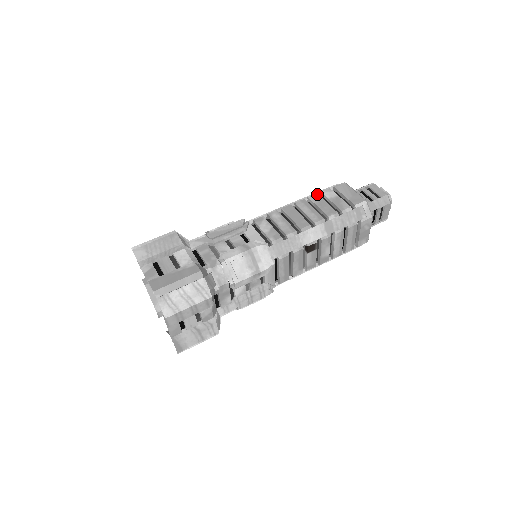
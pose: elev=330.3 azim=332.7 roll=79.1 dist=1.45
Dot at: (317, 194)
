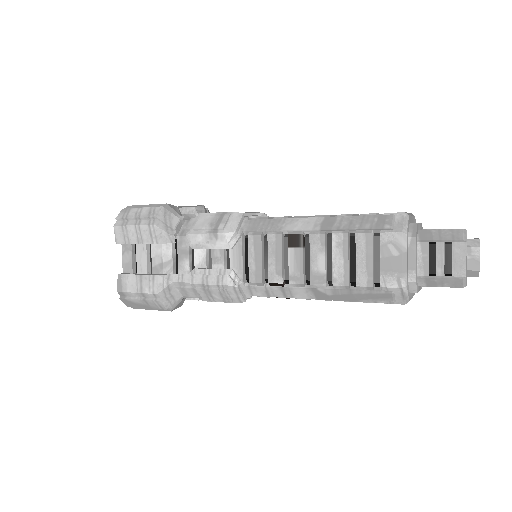
Dot at: occluded
